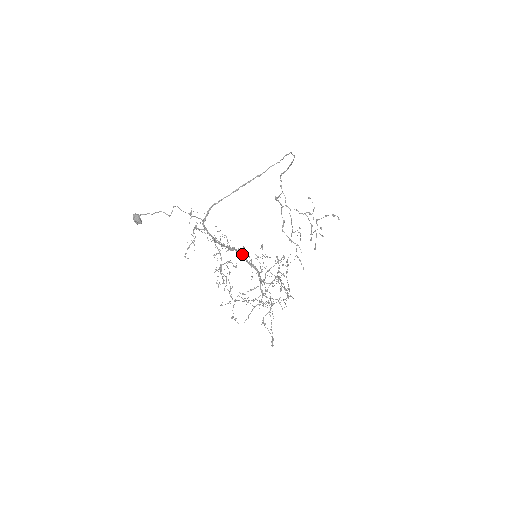
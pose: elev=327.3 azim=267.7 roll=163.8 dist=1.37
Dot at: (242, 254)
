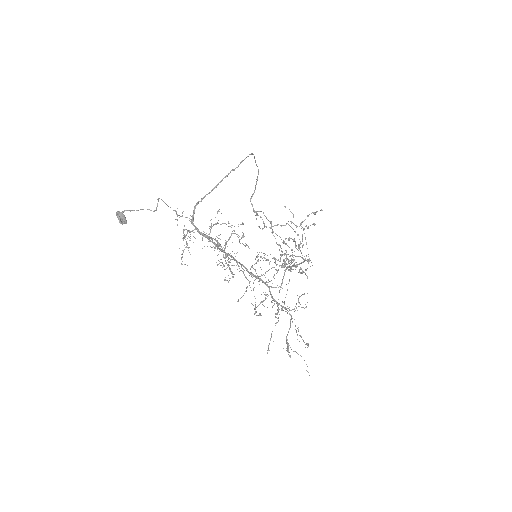
Dot at: (240, 263)
